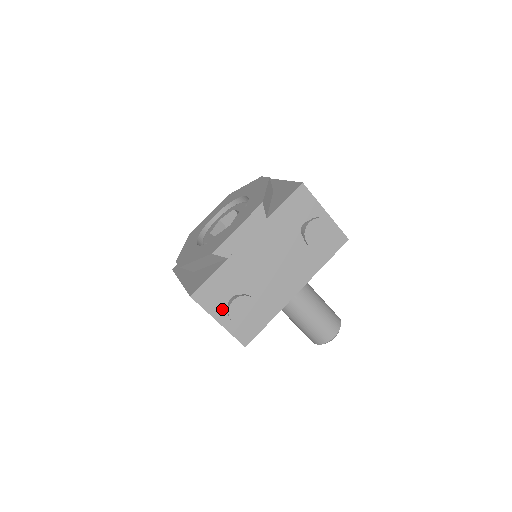
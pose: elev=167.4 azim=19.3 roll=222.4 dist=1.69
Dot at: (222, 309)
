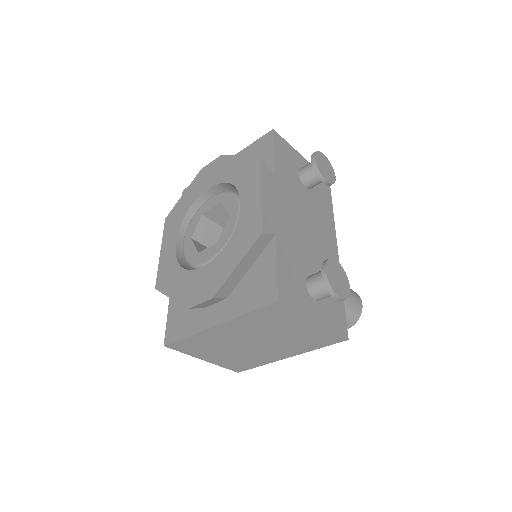
Dot at: (308, 302)
